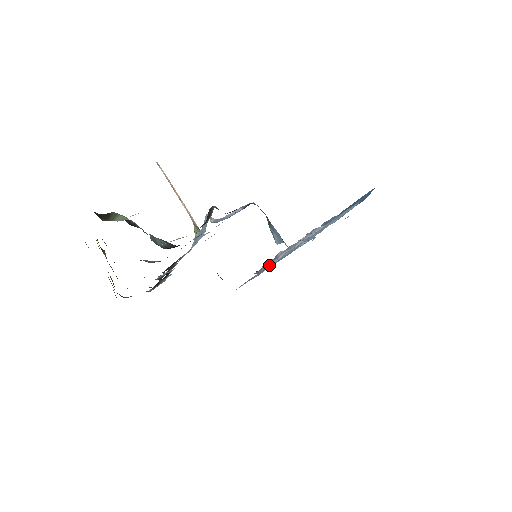
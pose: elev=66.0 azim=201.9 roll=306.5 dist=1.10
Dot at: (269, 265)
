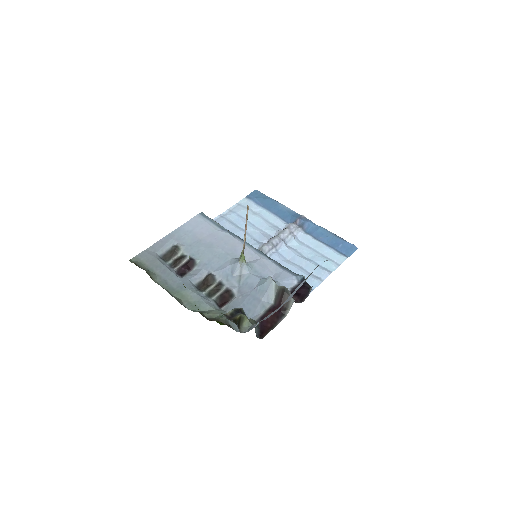
Dot at: occluded
